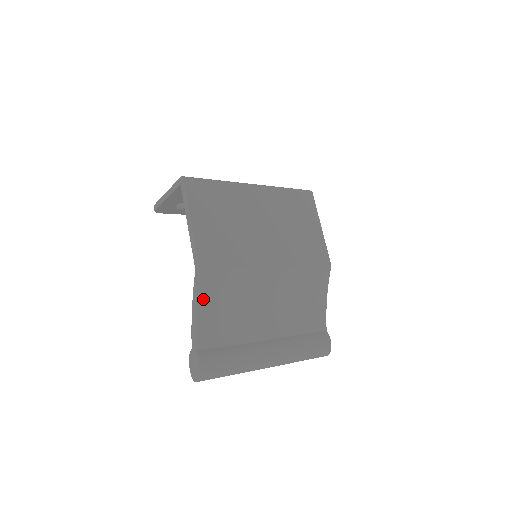
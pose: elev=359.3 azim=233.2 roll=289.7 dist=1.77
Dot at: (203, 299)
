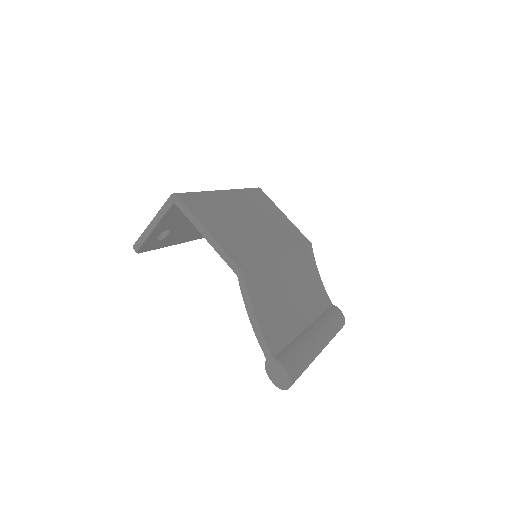
Dot at: (255, 303)
